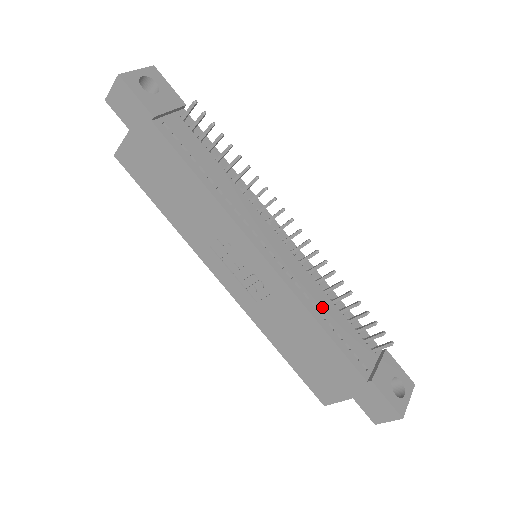
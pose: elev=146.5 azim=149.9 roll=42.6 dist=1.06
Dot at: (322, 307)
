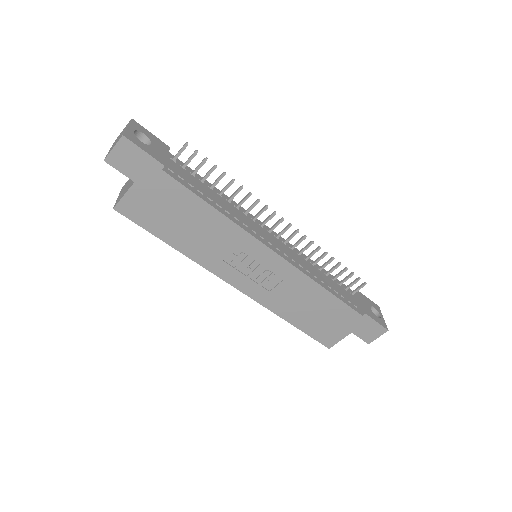
Dot at: (318, 276)
